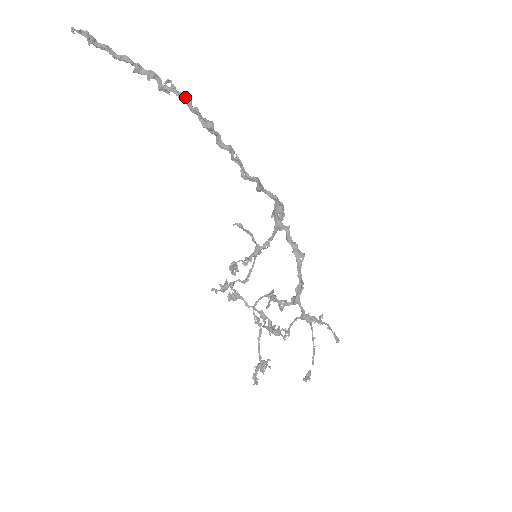
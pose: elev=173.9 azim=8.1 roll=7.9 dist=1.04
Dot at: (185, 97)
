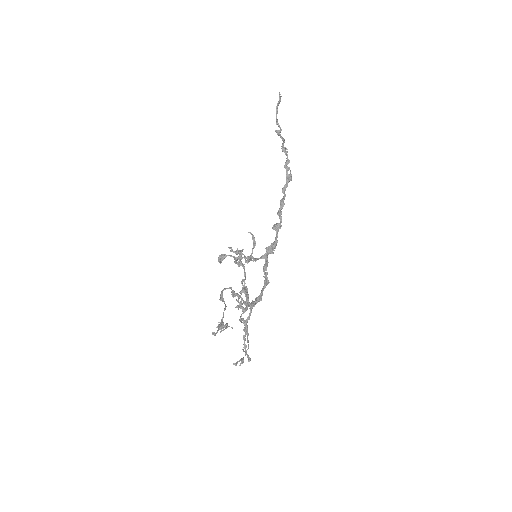
Dot at: (288, 160)
